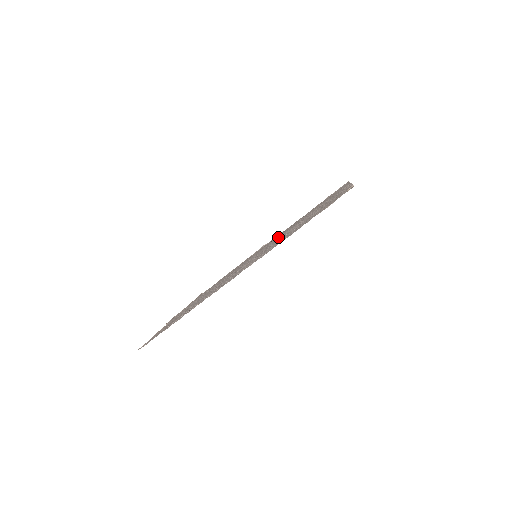
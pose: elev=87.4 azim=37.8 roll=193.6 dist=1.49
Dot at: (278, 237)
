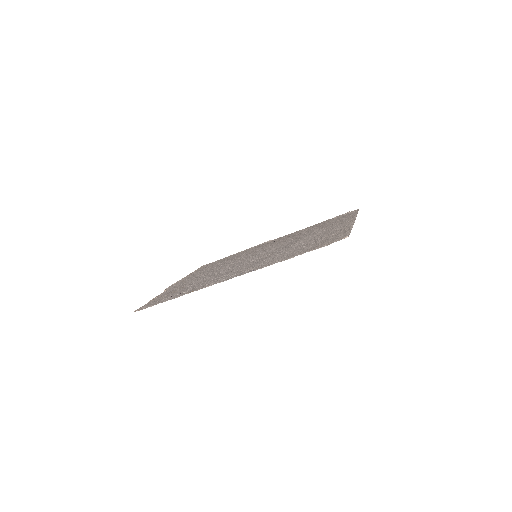
Dot at: (281, 243)
